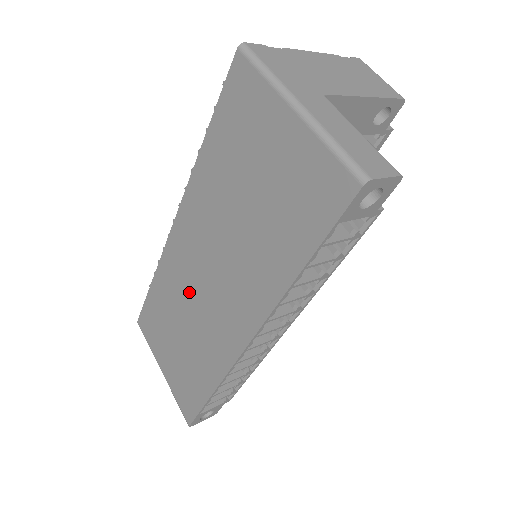
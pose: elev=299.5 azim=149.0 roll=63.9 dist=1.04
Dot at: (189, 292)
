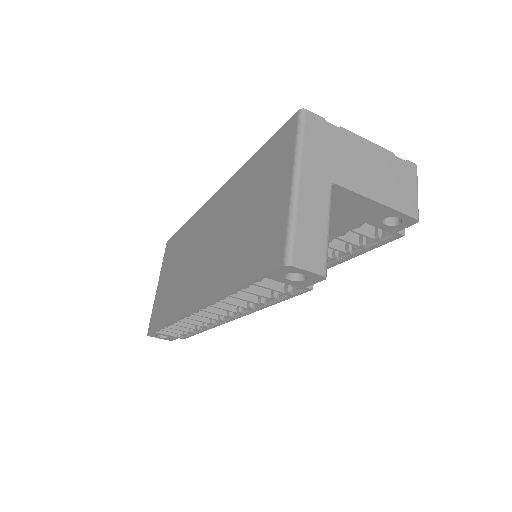
Dot at: (194, 249)
